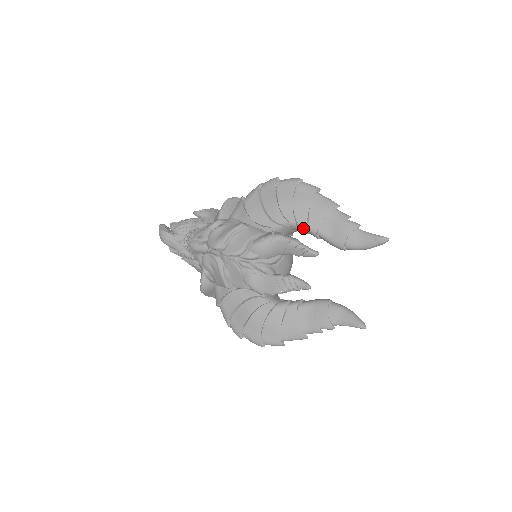
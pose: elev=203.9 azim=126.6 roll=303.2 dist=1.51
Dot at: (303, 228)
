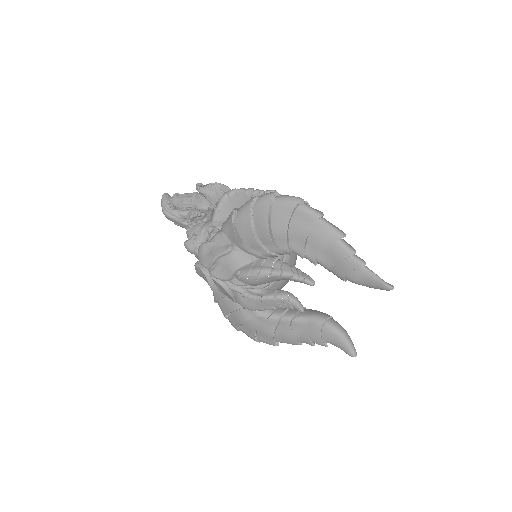
Dot at: occluded
